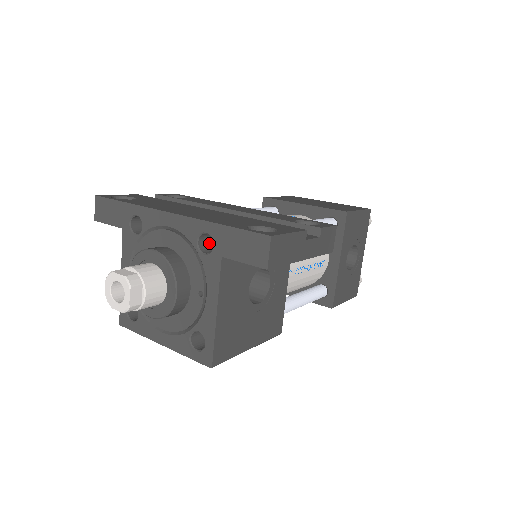
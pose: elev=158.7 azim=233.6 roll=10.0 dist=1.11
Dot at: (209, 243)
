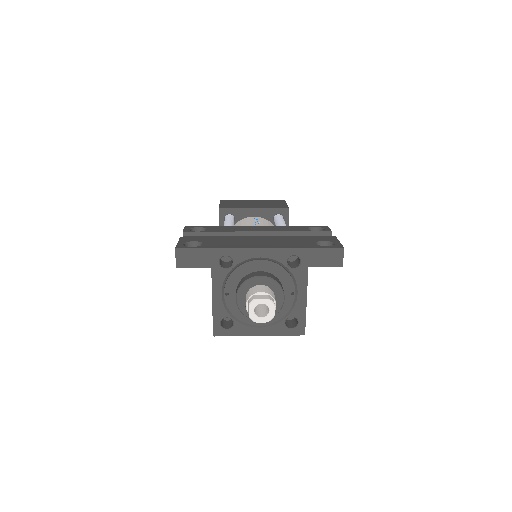
Dot at: occluded
